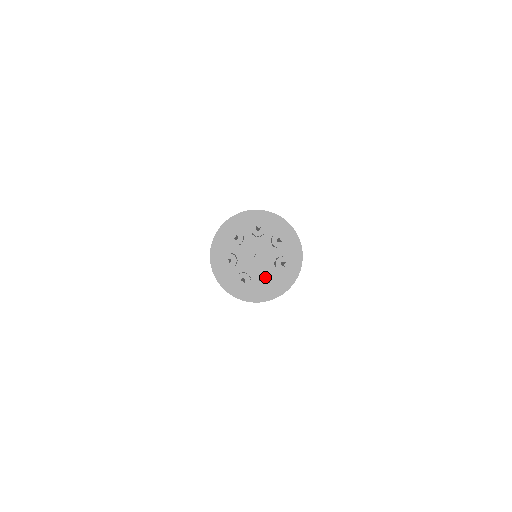
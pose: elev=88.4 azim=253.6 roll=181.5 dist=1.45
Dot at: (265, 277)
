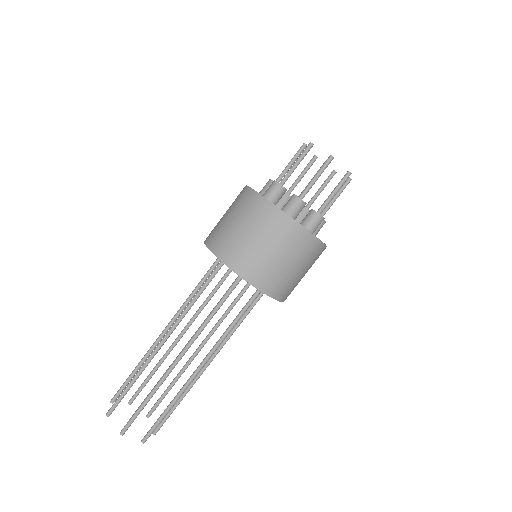
Dot at: occluded
